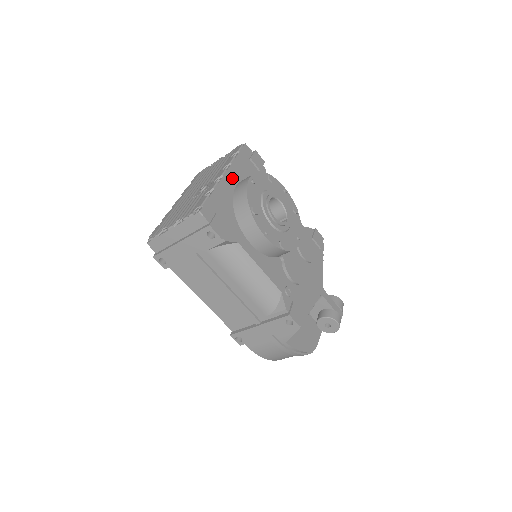
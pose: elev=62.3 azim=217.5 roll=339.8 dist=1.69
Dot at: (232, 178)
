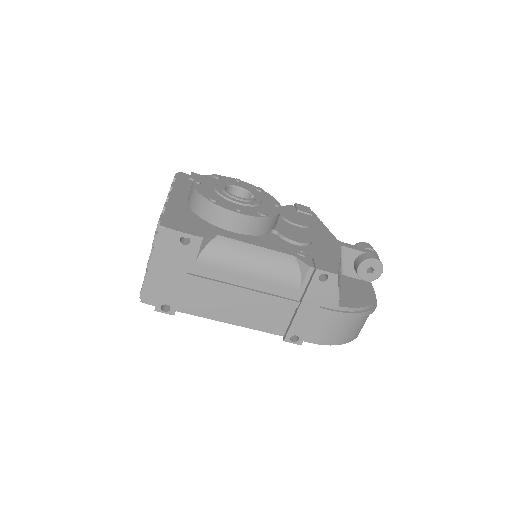
Dot at: (180, 196)
